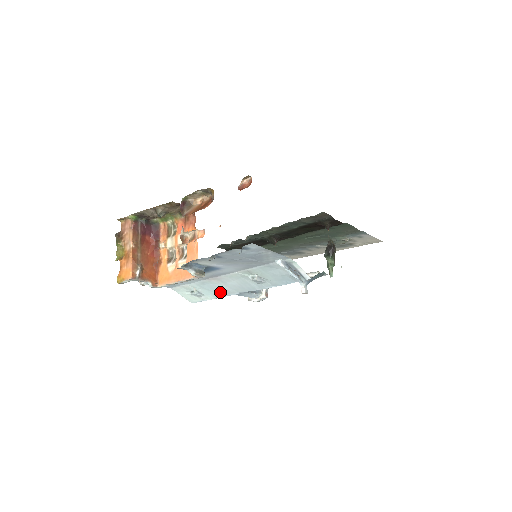
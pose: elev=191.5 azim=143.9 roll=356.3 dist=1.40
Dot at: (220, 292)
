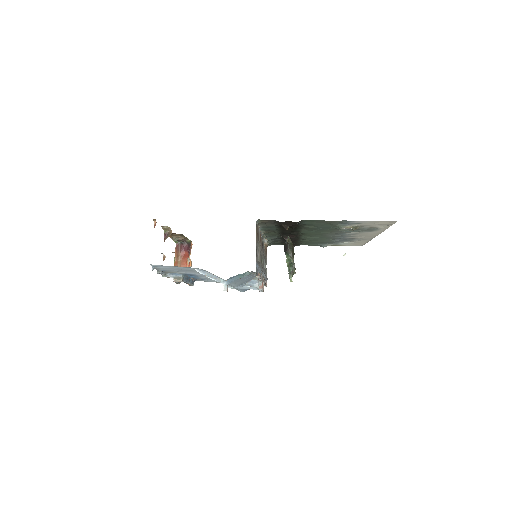
Dot at: occluded
